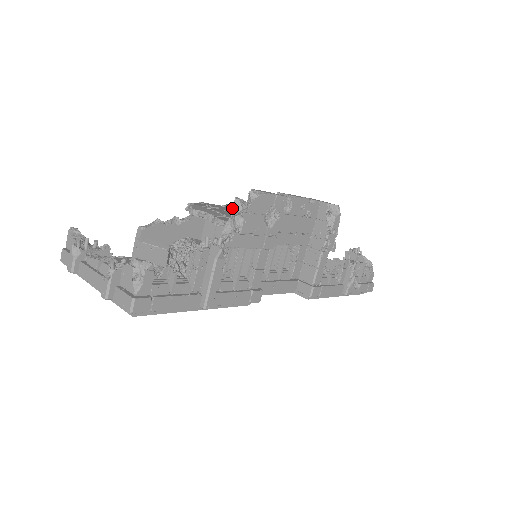
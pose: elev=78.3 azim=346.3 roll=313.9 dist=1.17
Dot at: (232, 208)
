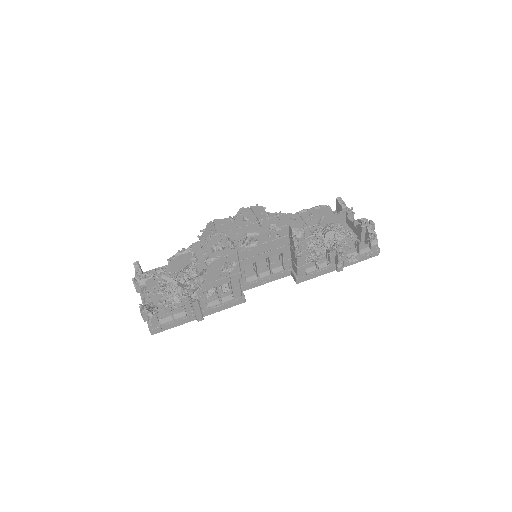
Dot at: (212, 252)
